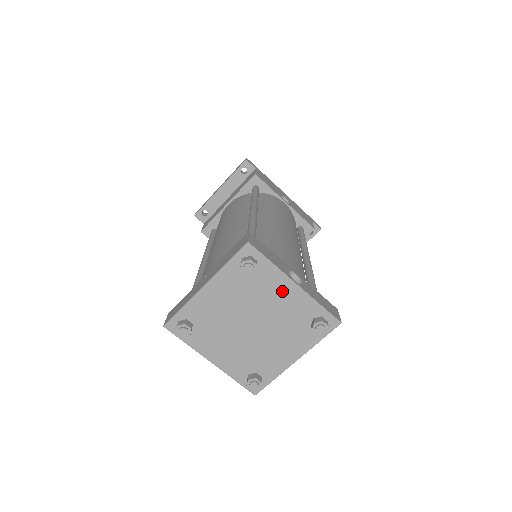
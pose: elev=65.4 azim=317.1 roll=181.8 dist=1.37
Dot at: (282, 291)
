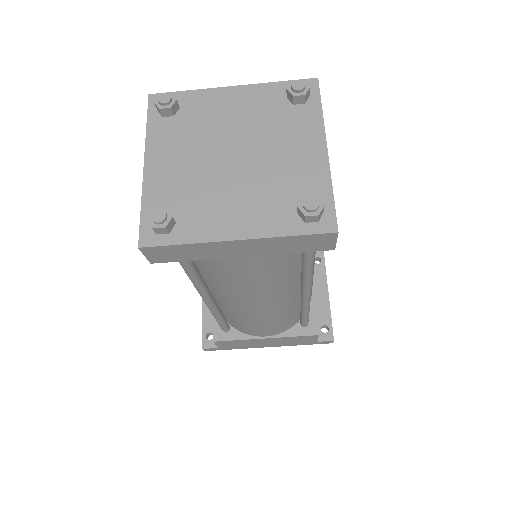
Dot at: (226, 103)
